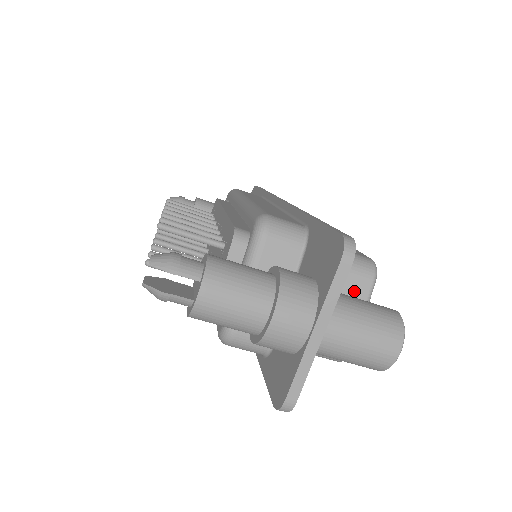
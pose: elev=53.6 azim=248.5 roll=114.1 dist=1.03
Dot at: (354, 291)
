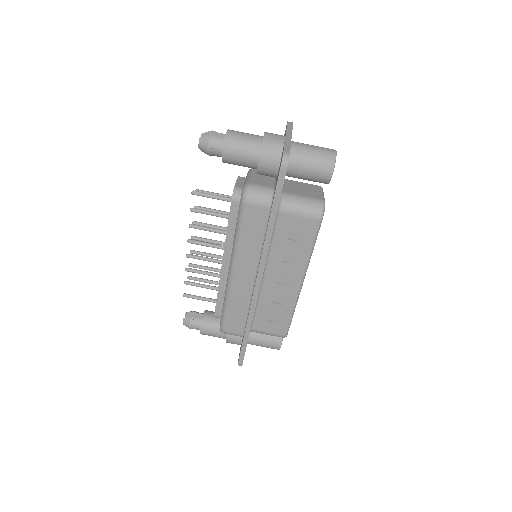
Dot at: (312, 187)
